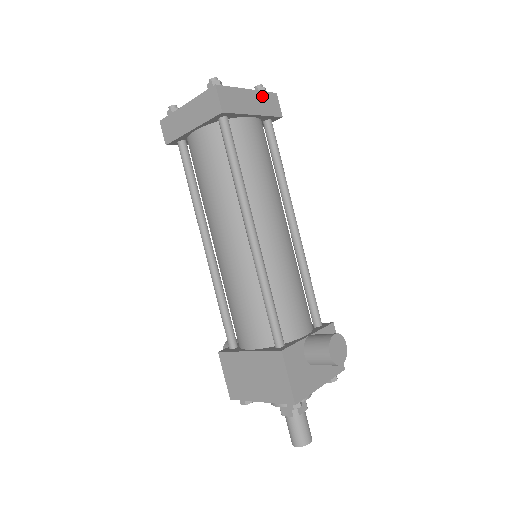
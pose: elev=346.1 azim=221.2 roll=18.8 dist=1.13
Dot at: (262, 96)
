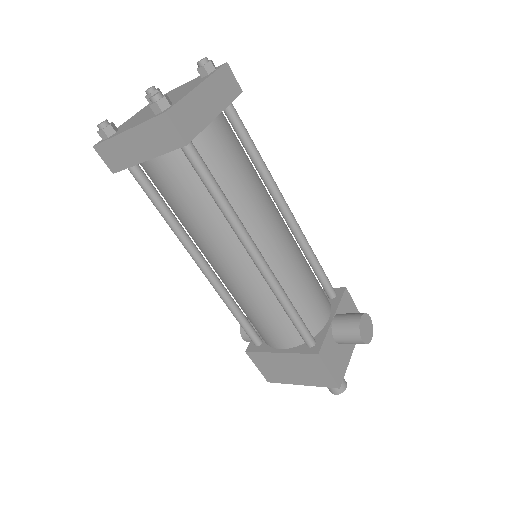
Dot at: (215, 81)
